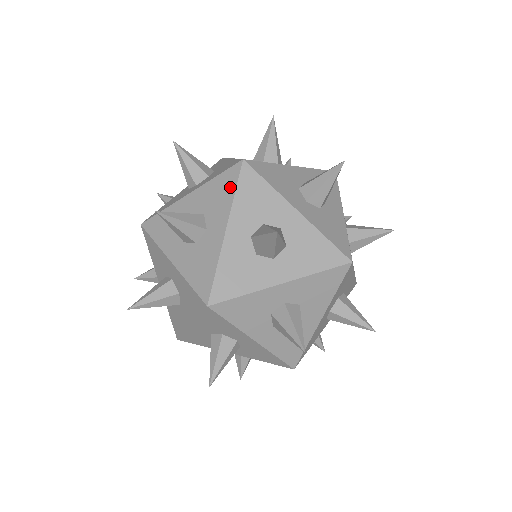
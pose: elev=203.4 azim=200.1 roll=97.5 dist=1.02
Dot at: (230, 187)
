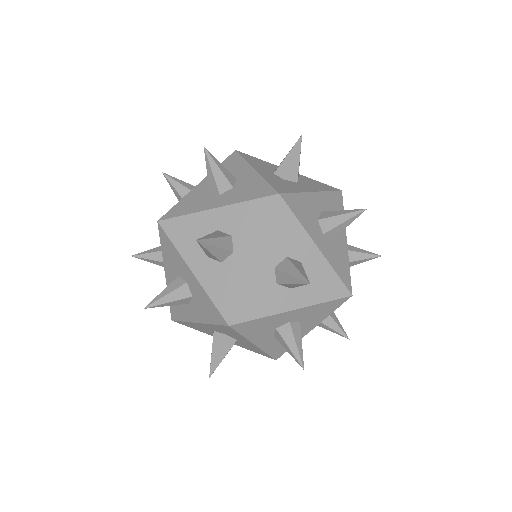
Dot at: (263, 218)
